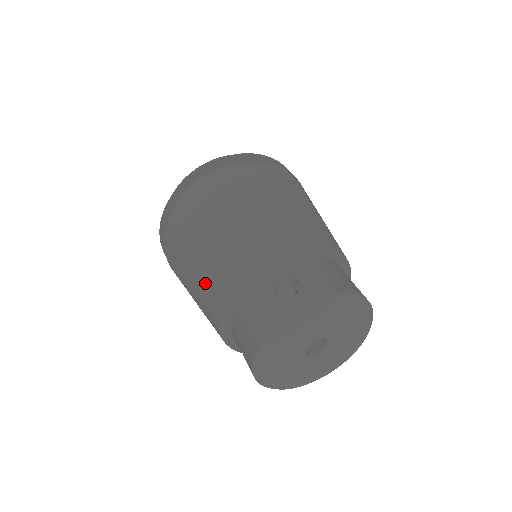
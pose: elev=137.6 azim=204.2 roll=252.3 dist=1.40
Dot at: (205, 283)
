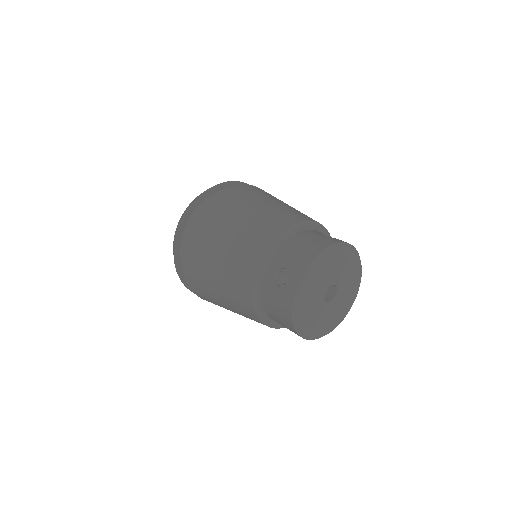
Dot at: (236, 306)
